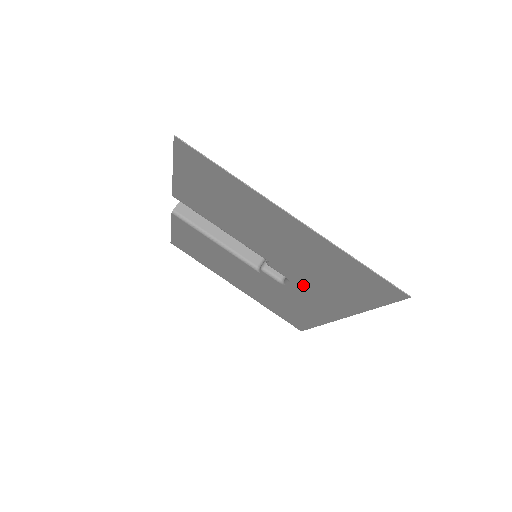
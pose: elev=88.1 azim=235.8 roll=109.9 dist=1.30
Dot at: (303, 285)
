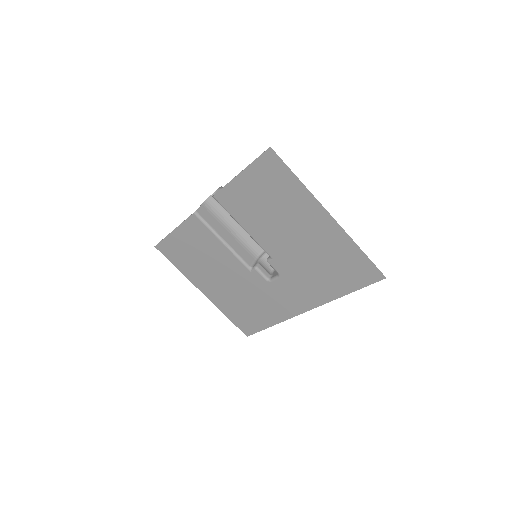
Dot at: (292, 279)
